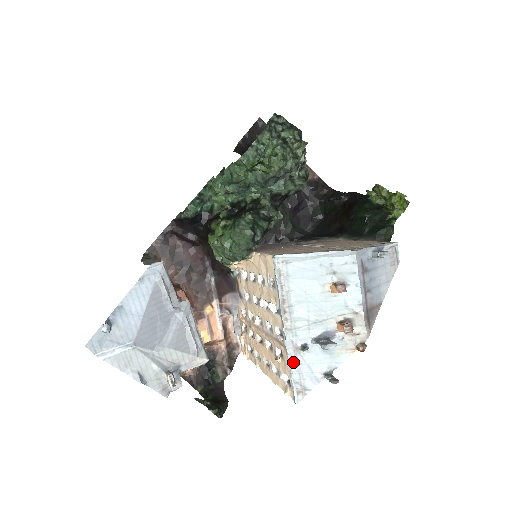
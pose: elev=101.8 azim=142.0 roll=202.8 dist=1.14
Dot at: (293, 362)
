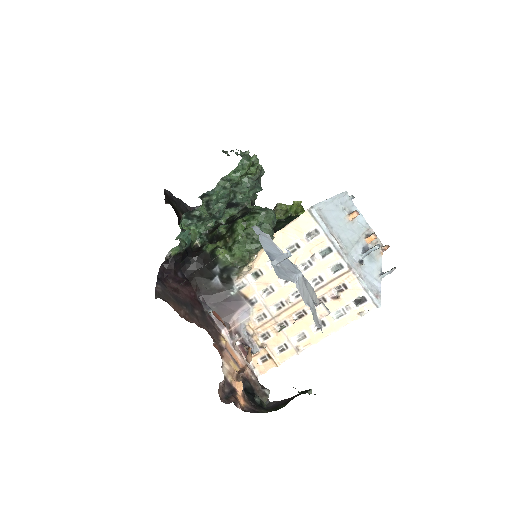
Dot at: (361, 276)
